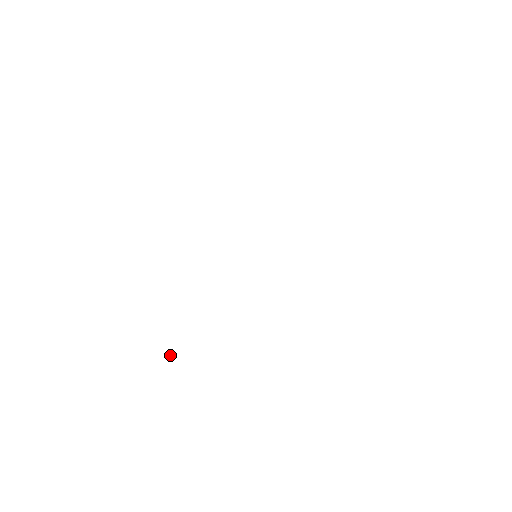
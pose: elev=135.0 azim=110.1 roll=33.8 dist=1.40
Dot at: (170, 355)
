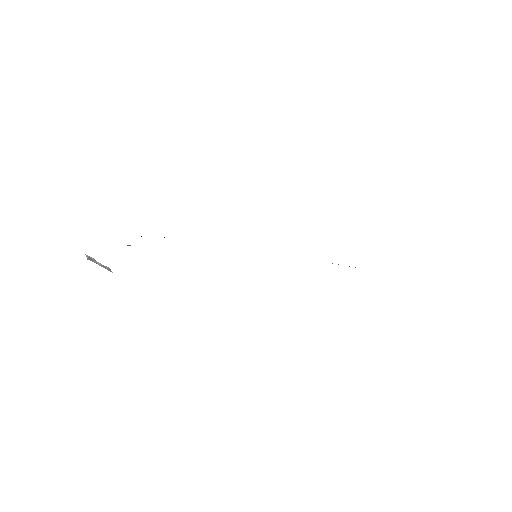
Dot at: occluded
